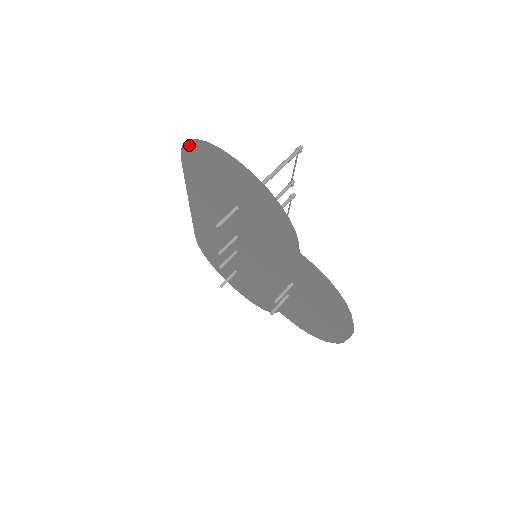
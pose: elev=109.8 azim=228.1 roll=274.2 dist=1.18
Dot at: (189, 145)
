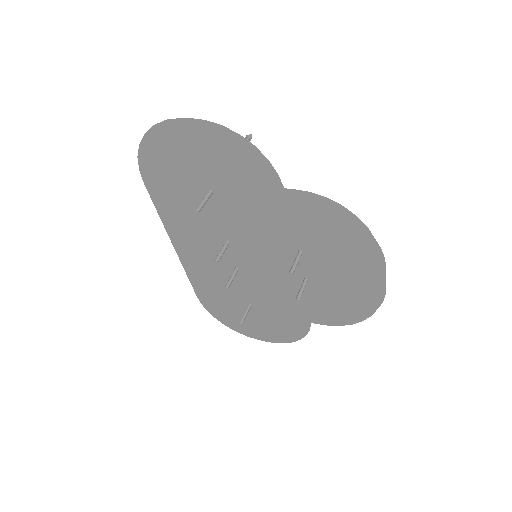
Dot at: (142, 152)
